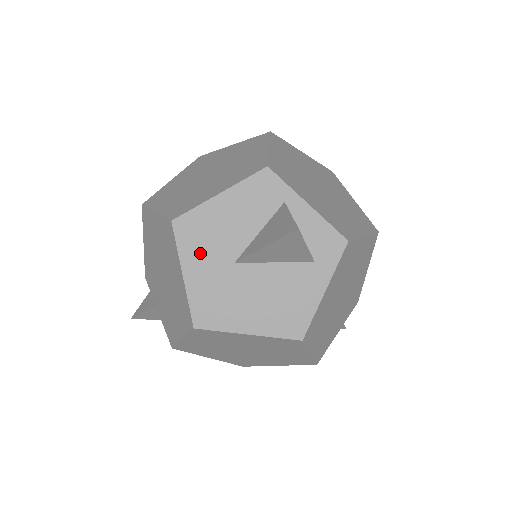
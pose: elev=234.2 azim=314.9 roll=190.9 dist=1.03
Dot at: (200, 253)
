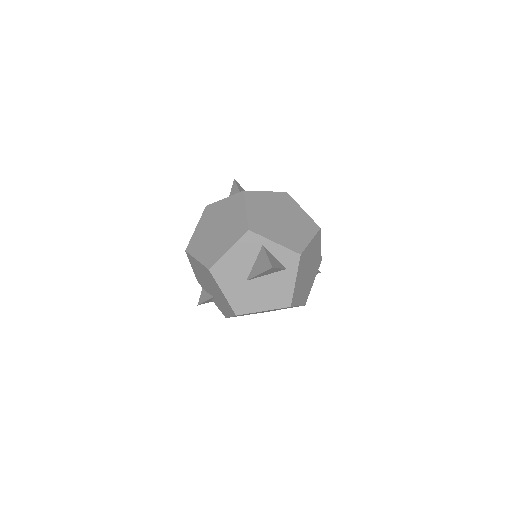
Dot at: (228, 281)
